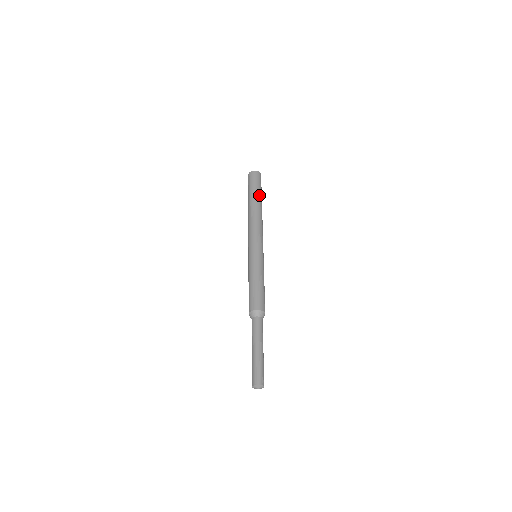
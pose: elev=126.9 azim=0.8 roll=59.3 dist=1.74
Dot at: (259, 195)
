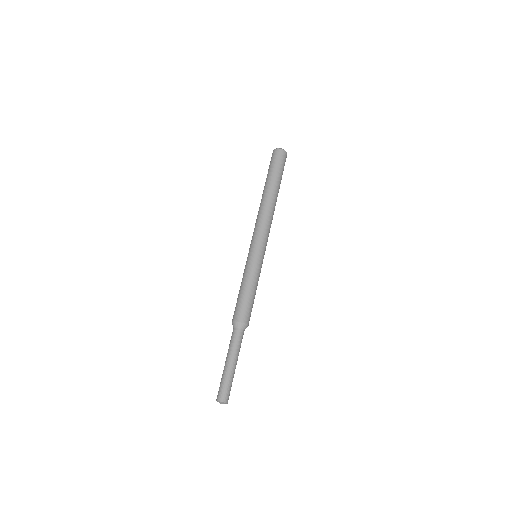
Dot at: (277, 182)
